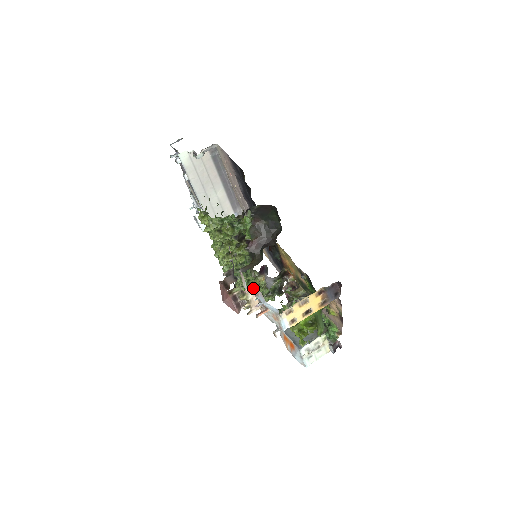
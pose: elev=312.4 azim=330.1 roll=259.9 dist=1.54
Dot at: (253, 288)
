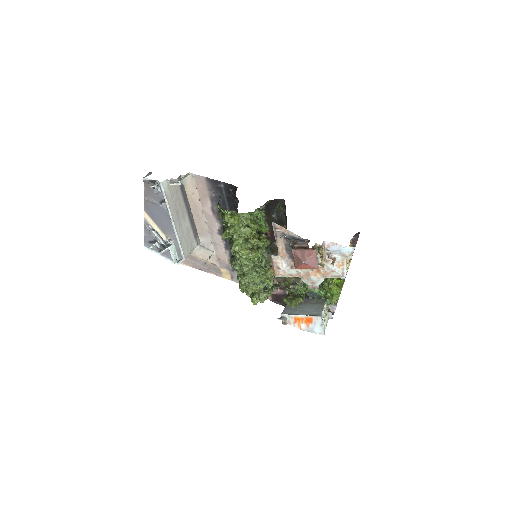
Dot at: (324, 242)
